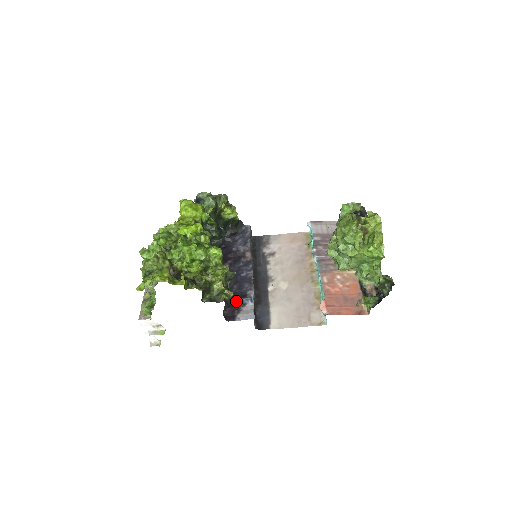
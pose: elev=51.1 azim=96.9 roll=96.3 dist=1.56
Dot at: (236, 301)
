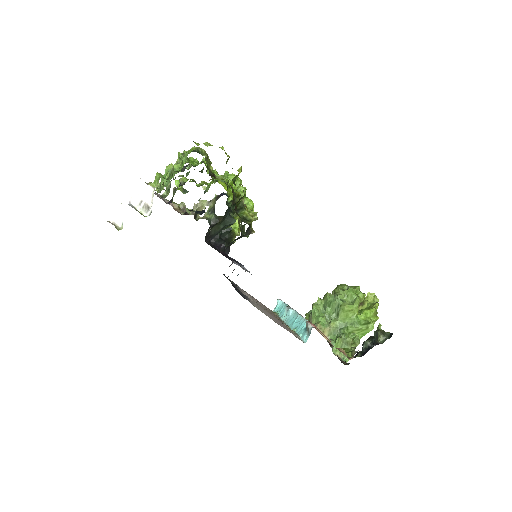
Dot at: occluded
